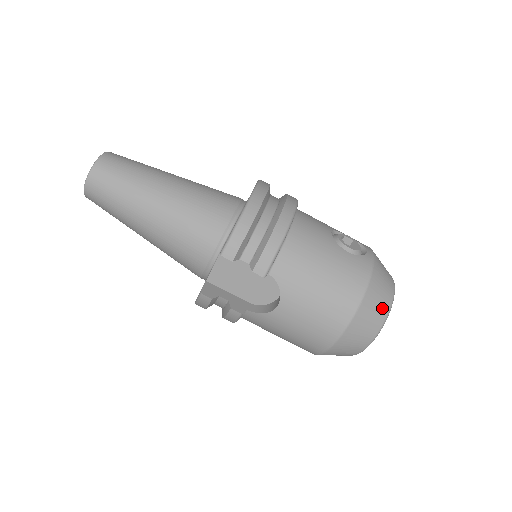
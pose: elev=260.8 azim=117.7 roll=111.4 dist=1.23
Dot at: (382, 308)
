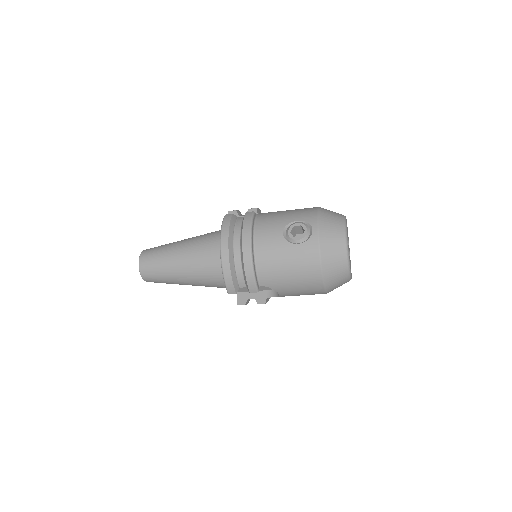
Dot at: (340, 262)
